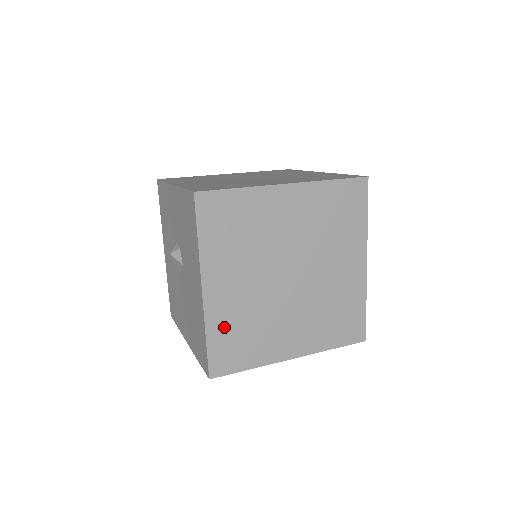
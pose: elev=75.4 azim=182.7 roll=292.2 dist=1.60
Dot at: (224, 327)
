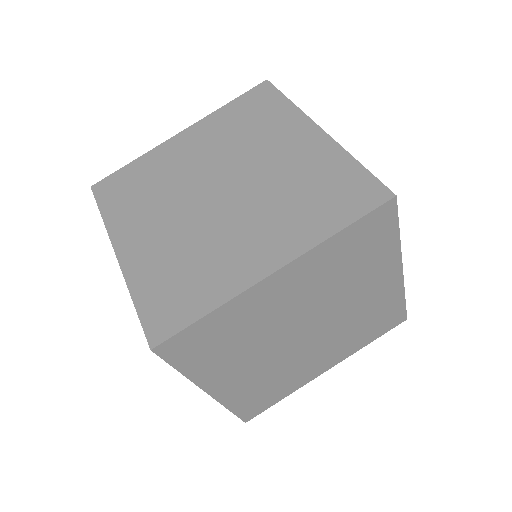
Dot at: (245, 396)
